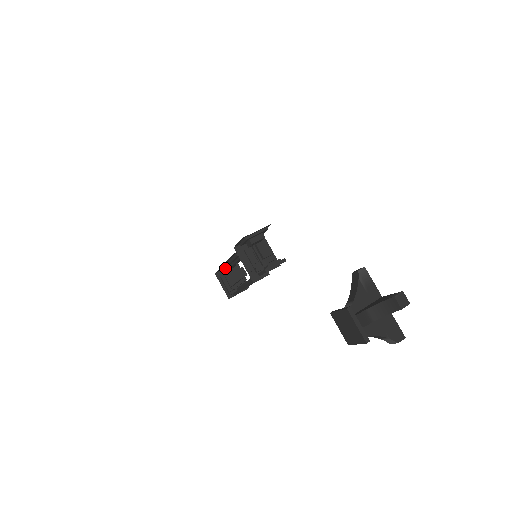
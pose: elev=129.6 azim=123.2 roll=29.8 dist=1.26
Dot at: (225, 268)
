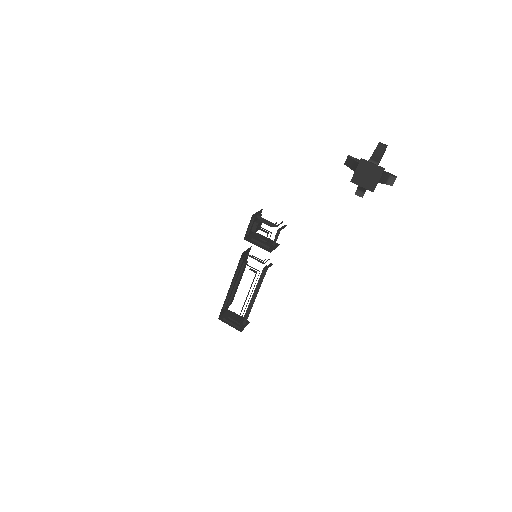
Dot at: (227, 302)
